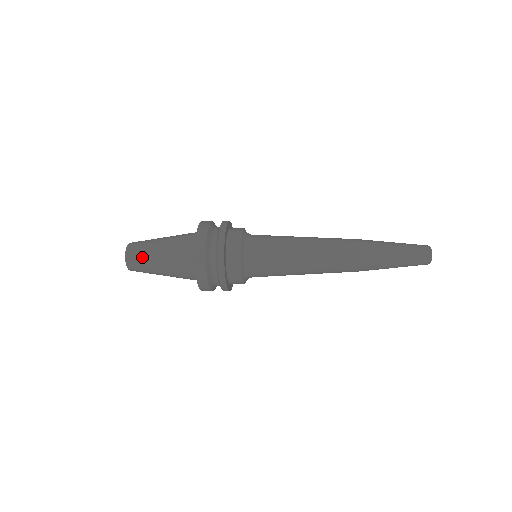
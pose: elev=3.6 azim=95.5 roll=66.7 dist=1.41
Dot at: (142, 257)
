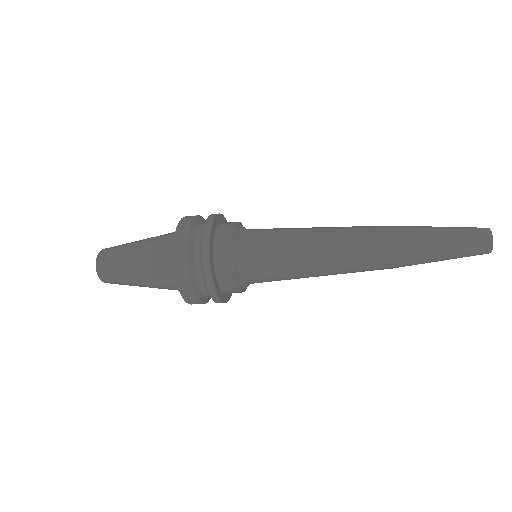
Dot at: (118, 278)
